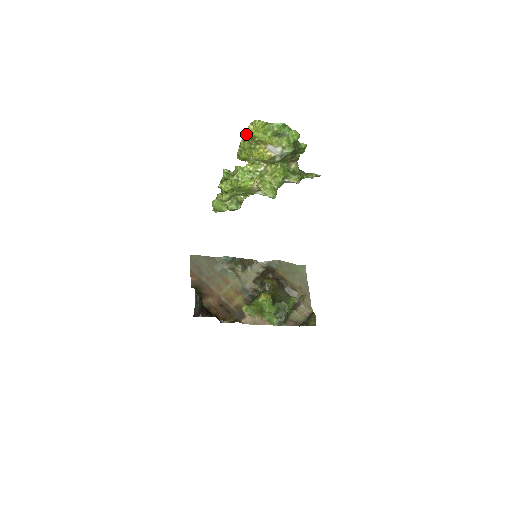
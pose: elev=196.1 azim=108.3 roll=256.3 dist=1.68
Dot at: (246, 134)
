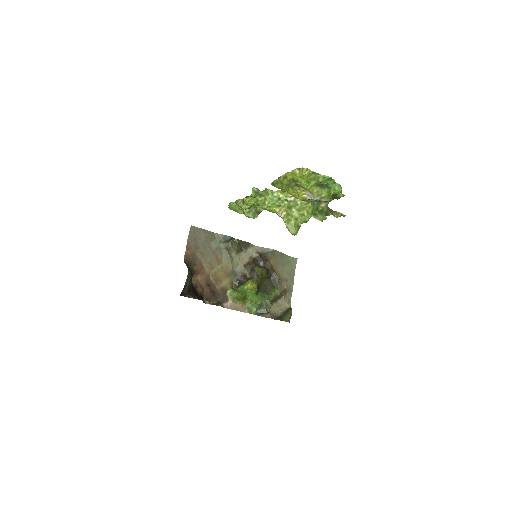
Dot at: (289, 173)
